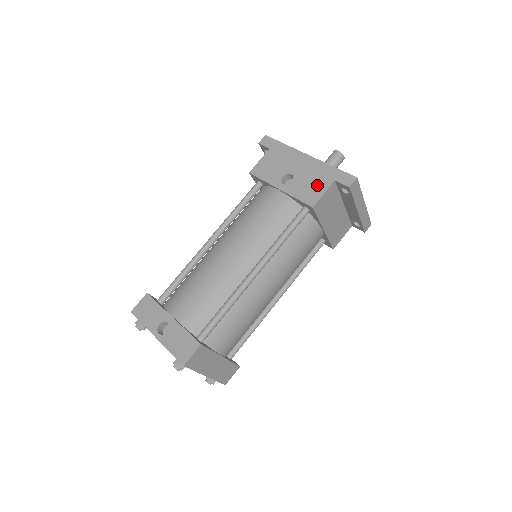
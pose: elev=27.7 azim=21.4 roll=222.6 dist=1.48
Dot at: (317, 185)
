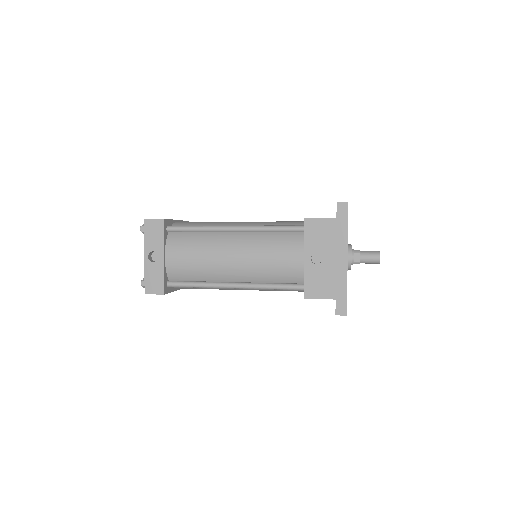
Dot at: (324, 288)
